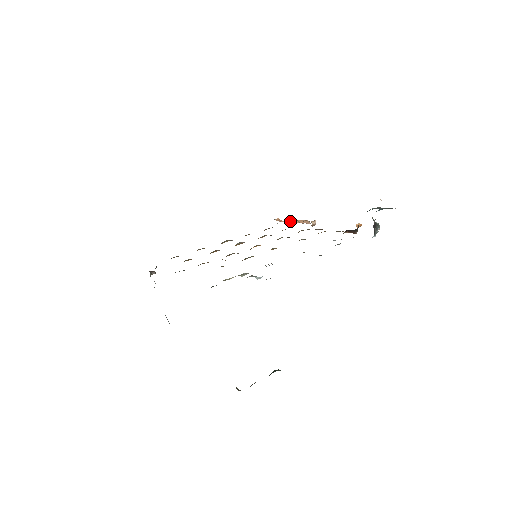
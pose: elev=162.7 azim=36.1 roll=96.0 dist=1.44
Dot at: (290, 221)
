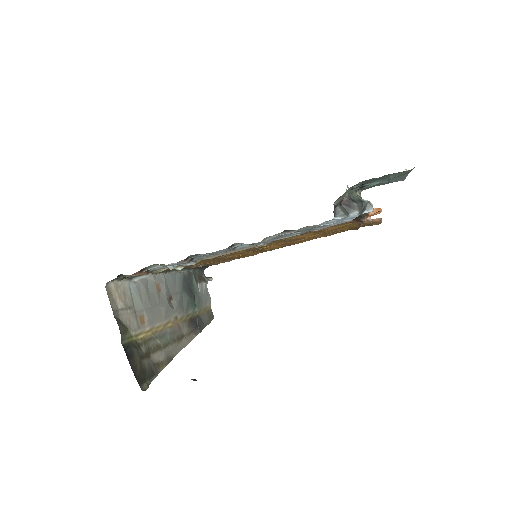
Dot at: occluded
